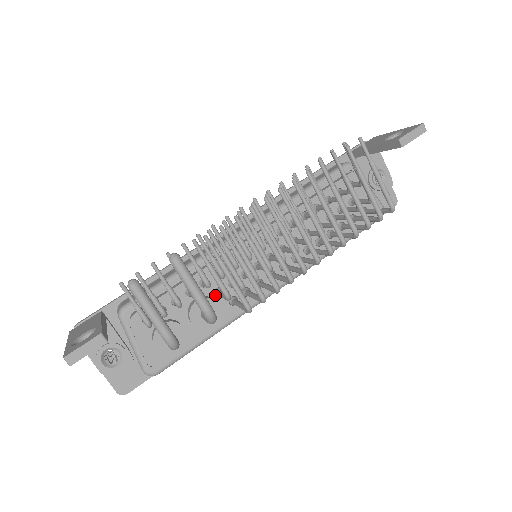
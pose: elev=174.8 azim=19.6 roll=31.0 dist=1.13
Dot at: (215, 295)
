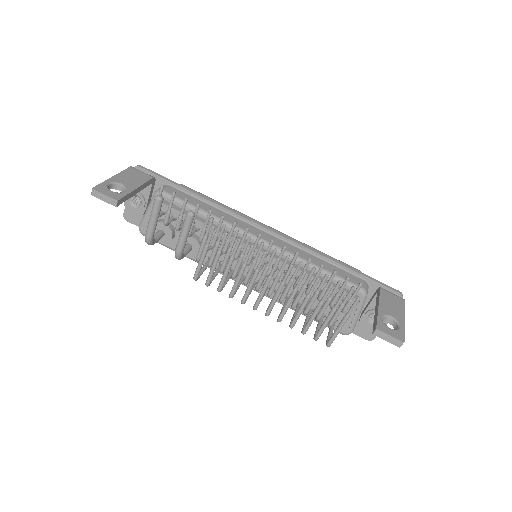
Dot at: occluded
